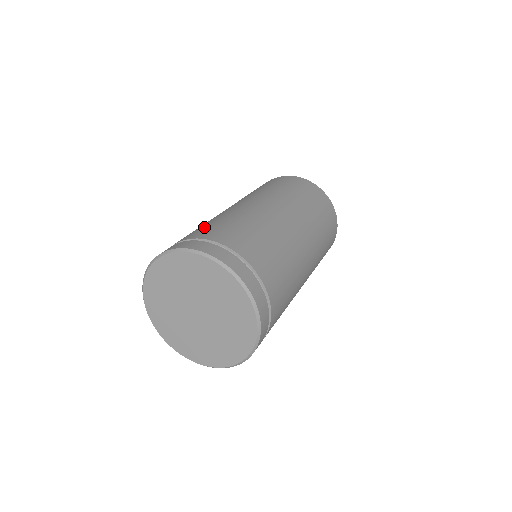
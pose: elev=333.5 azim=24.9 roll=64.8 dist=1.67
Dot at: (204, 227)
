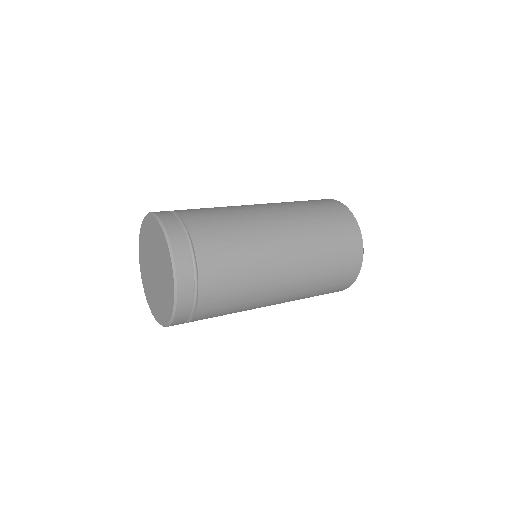
Dot at: (202, 209)
